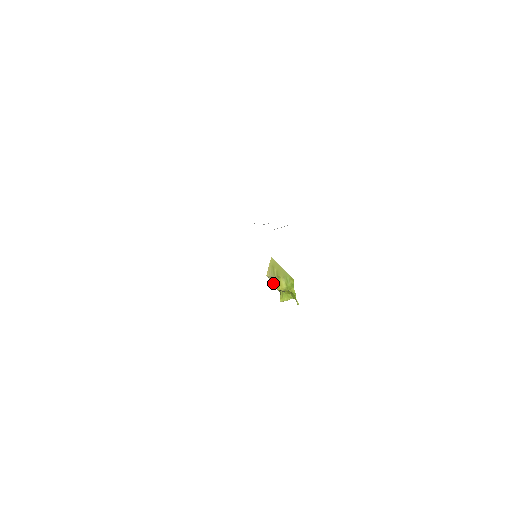
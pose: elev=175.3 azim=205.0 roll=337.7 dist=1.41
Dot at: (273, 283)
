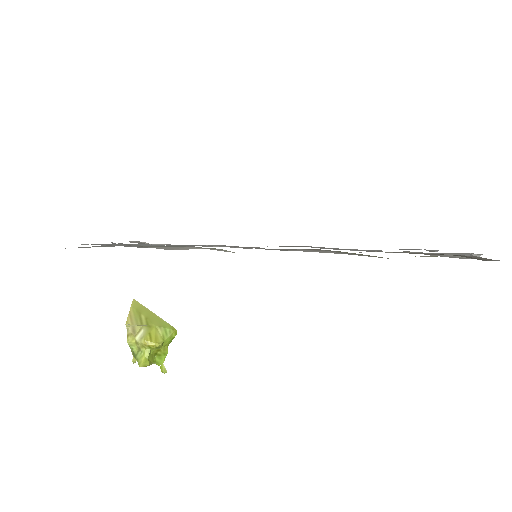
Dot at: (135, 336)
